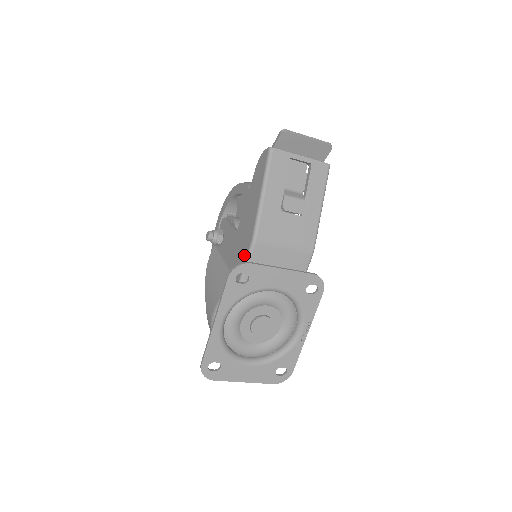
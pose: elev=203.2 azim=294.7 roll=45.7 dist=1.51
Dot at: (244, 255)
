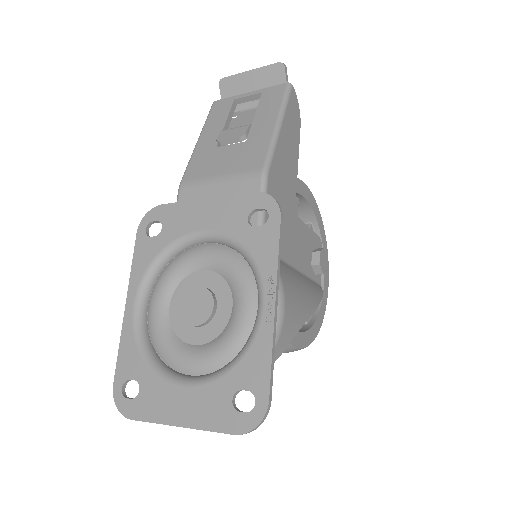
Dot at: occluded
